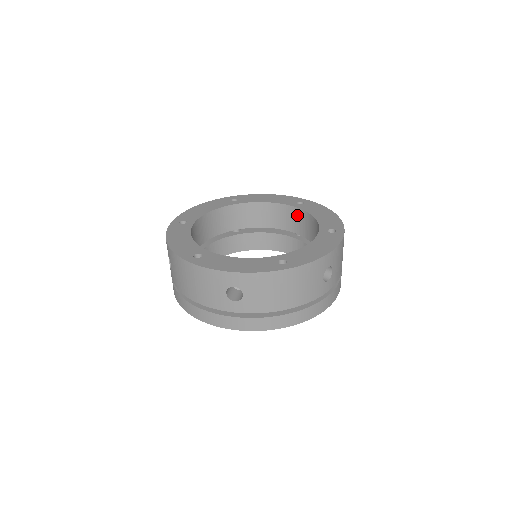
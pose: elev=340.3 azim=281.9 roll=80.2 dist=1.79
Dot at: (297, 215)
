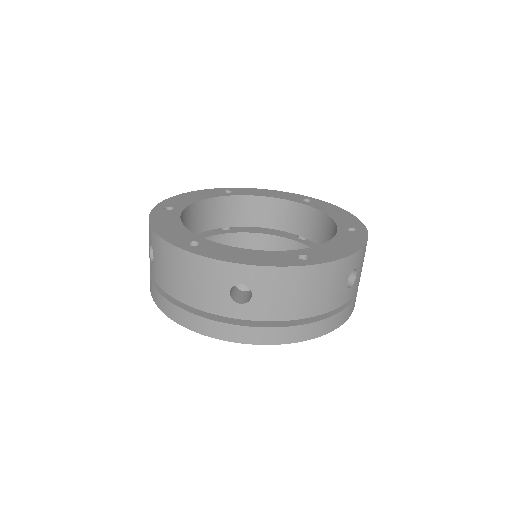
Dot at: occluded
